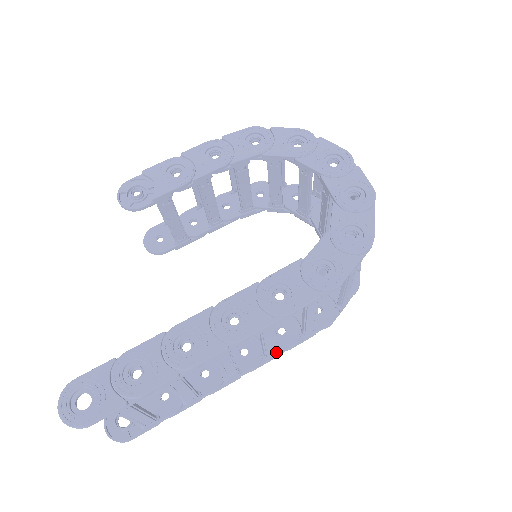
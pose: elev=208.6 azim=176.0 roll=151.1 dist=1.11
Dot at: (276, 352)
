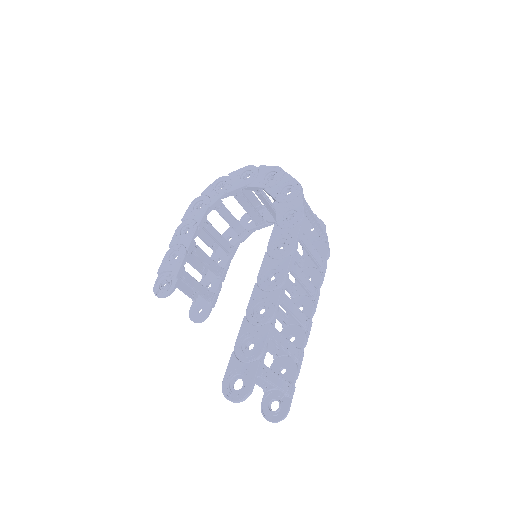
Dot at: (316, 290)
